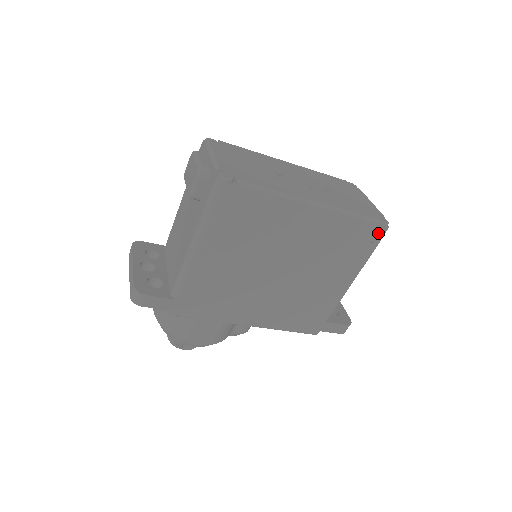
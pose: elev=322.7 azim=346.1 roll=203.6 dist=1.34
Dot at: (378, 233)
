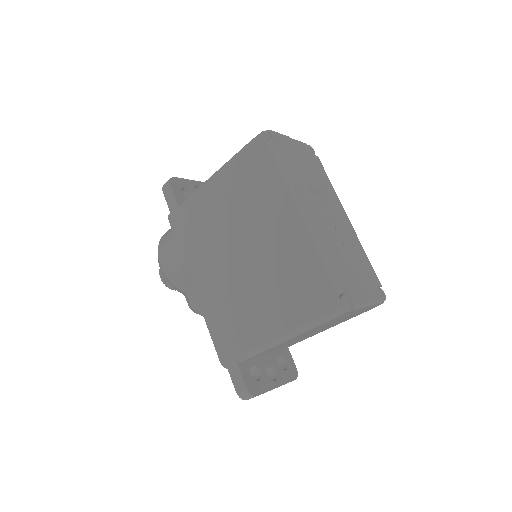
Dot at: (330, 303)
